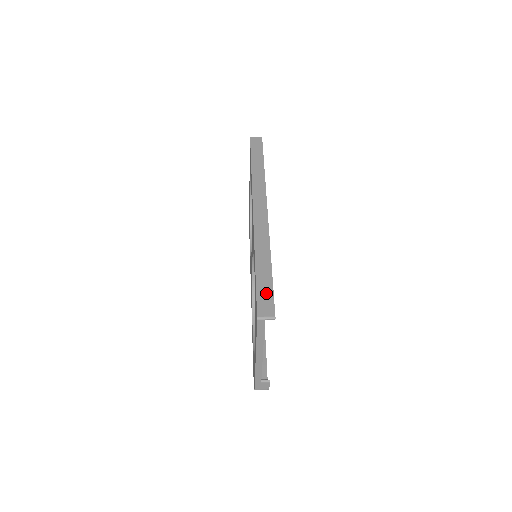
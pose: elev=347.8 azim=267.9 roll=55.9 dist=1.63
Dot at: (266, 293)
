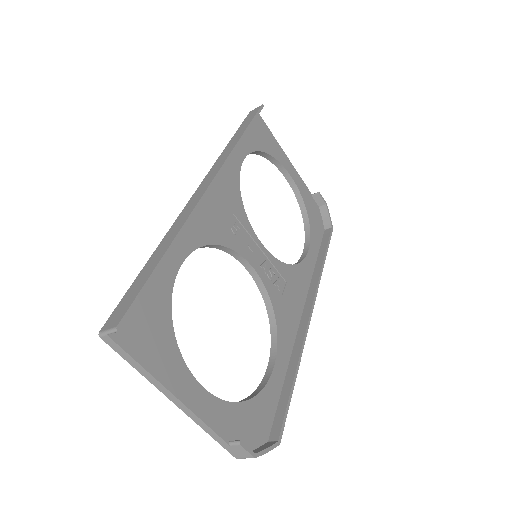
Dot at: (132, 294)
